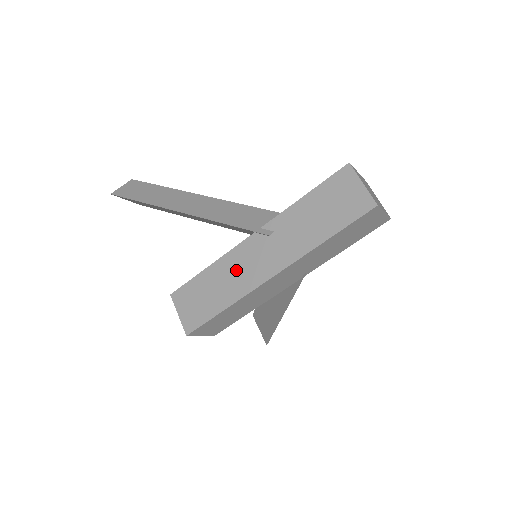
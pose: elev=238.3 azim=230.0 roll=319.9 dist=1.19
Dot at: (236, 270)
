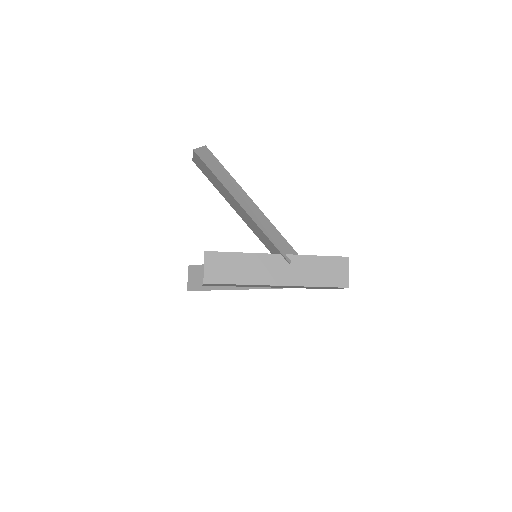
Dot at: (258, 267)
